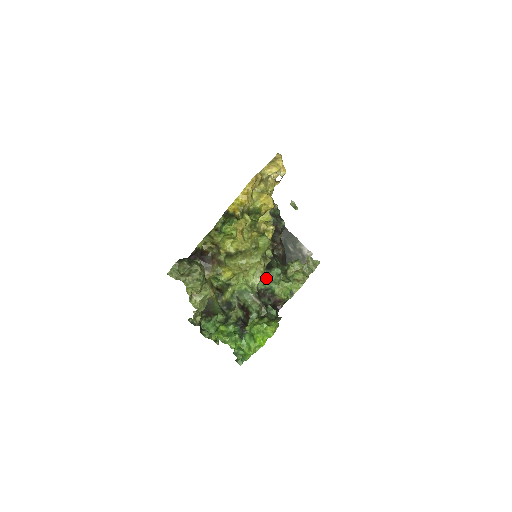
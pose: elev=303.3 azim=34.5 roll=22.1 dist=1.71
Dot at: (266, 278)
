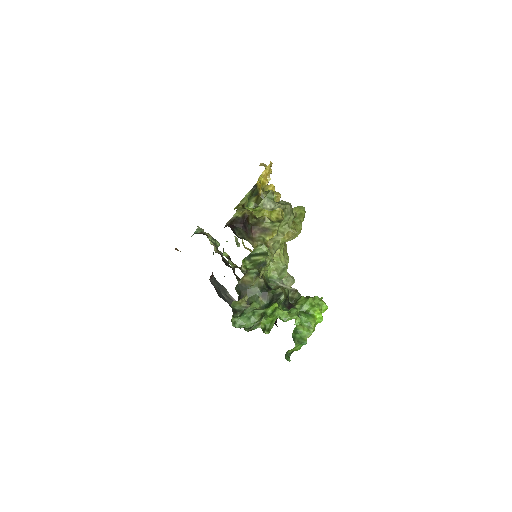
Dot at: occluded
